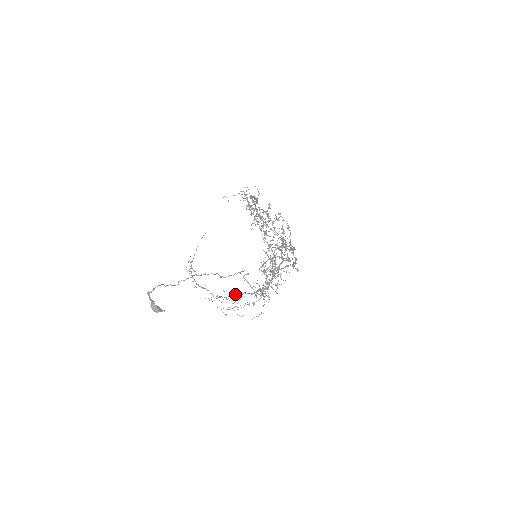
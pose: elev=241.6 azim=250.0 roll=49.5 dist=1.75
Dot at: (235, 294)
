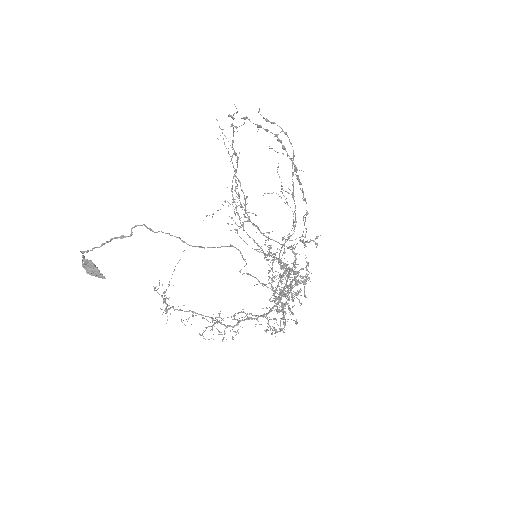
Dot at: occluded
